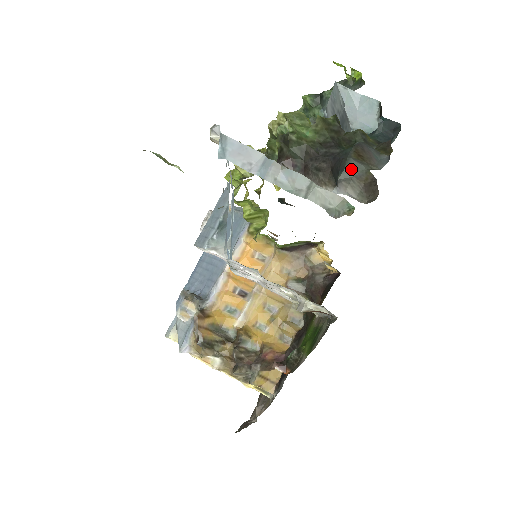
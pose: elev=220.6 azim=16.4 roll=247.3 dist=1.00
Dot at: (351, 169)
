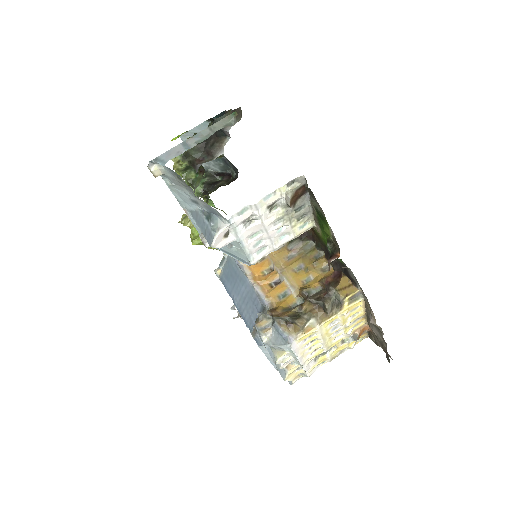
Dot at: occluded
